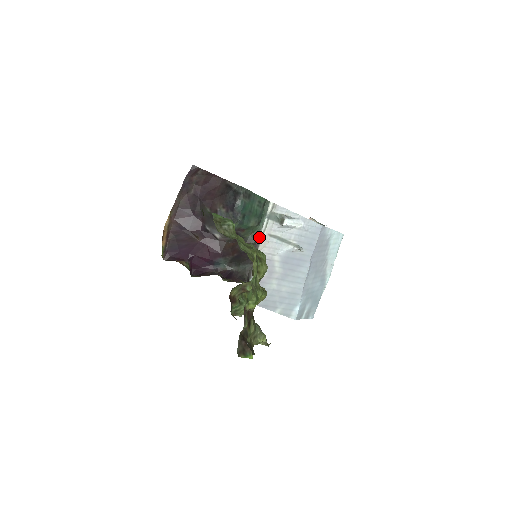
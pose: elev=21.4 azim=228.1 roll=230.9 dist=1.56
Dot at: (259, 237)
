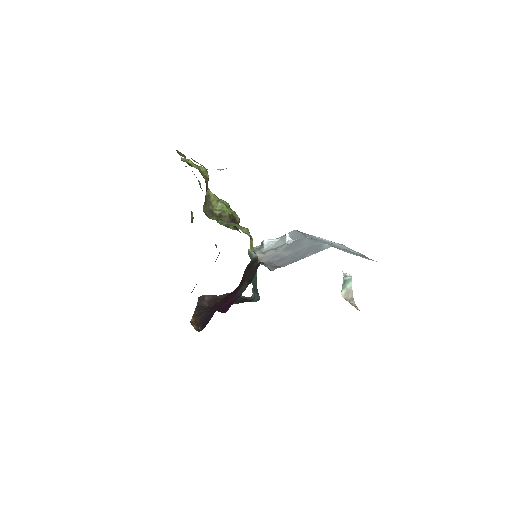
Dot at: (254, 258)
